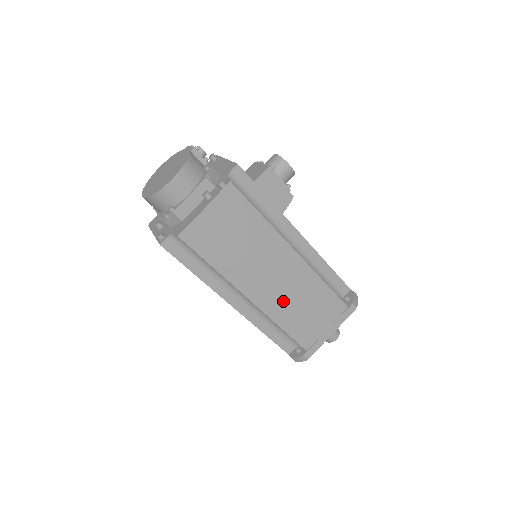
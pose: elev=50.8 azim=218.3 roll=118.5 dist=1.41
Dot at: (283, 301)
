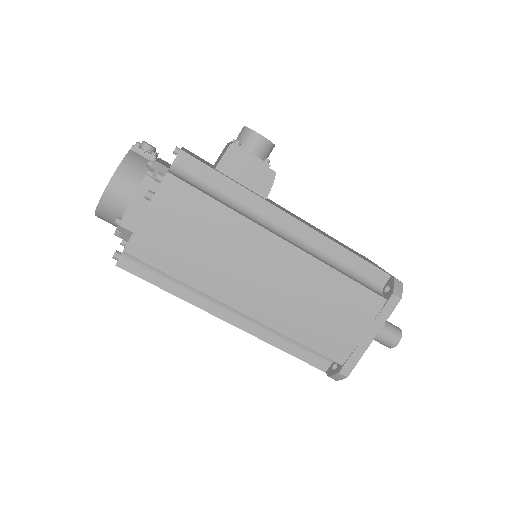
Dot at: (287, 307)
